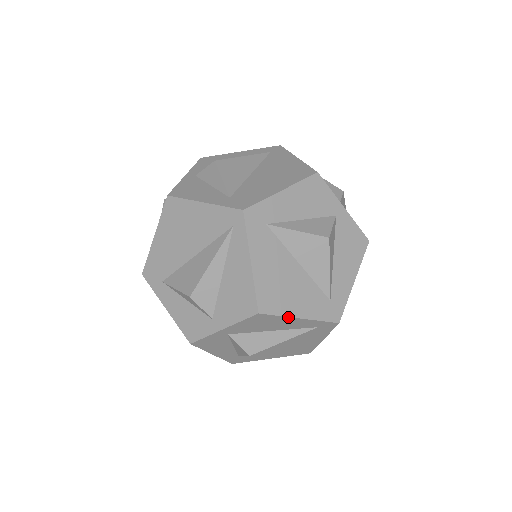
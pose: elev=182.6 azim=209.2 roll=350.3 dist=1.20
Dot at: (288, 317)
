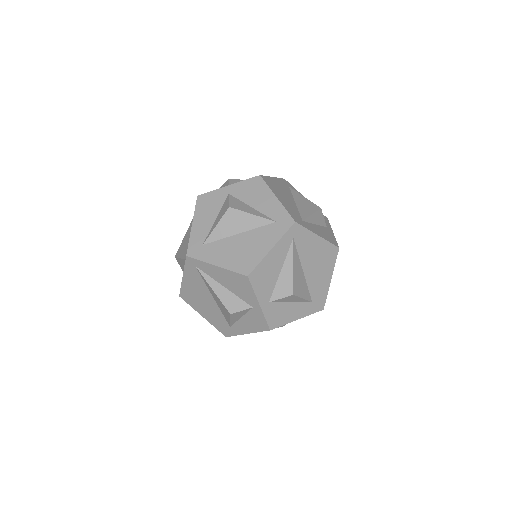
Dot at: (265, 257)
